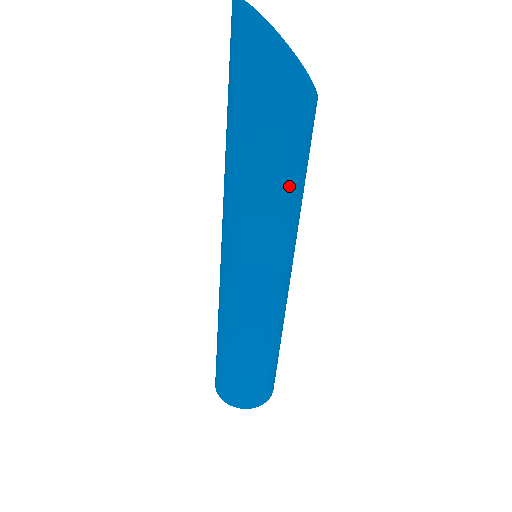
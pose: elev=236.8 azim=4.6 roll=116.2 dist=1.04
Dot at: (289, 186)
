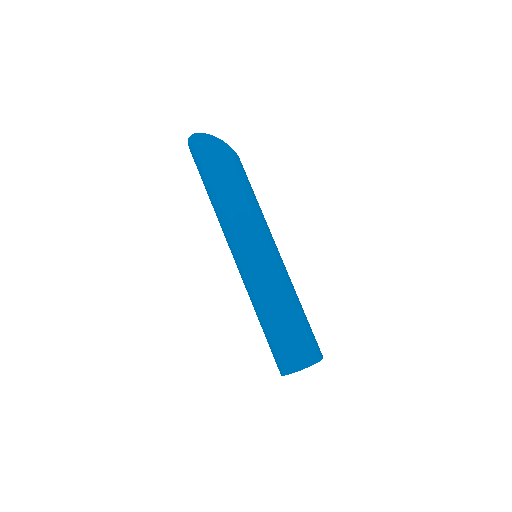
Dot at: (250, 196)
